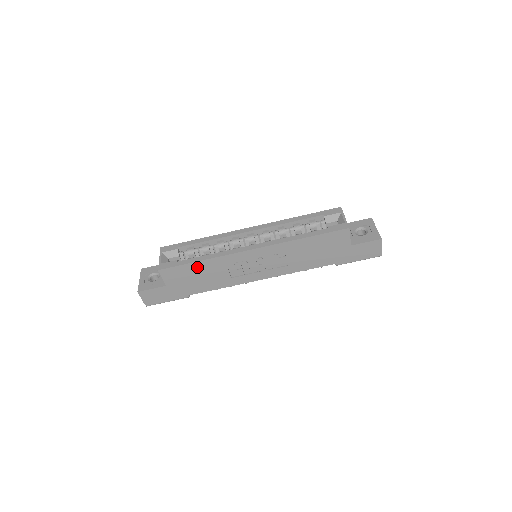
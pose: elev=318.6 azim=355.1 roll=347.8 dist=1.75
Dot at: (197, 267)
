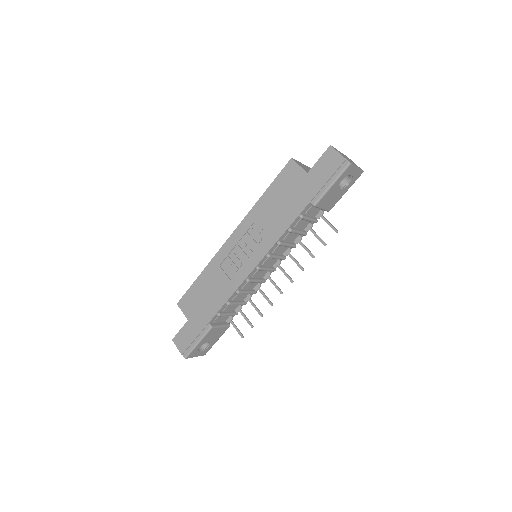
Dot at: (201, 283)
